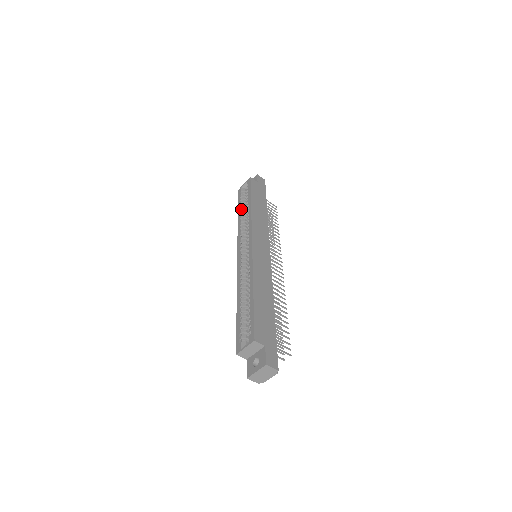
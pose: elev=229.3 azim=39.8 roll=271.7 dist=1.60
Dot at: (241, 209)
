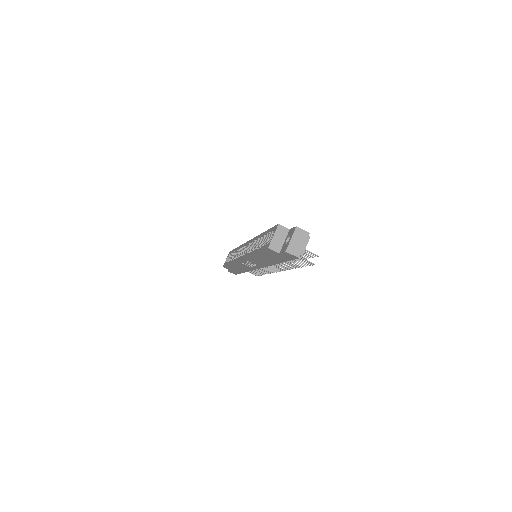
Dot at: occluded
